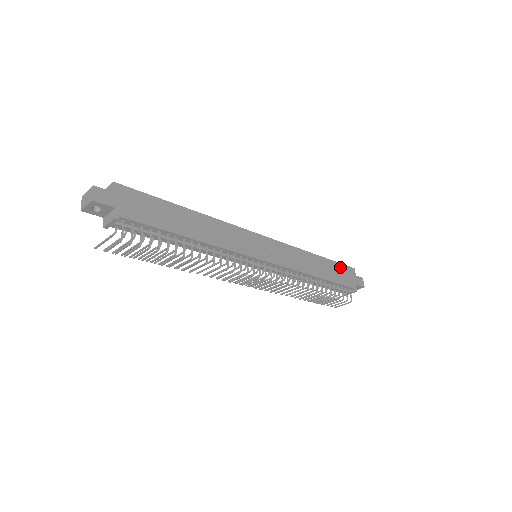
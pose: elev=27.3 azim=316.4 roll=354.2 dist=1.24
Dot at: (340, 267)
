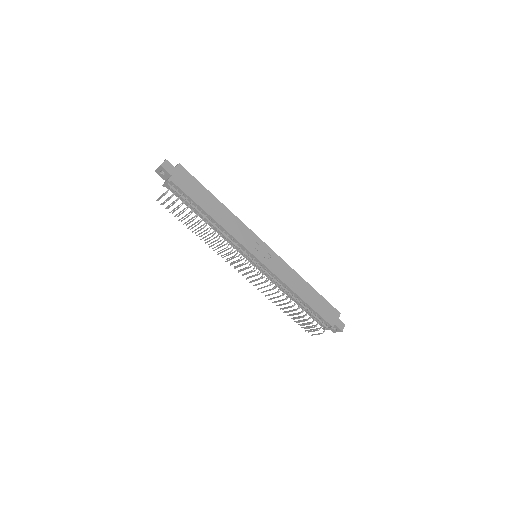
Dot at: (326, 303)
